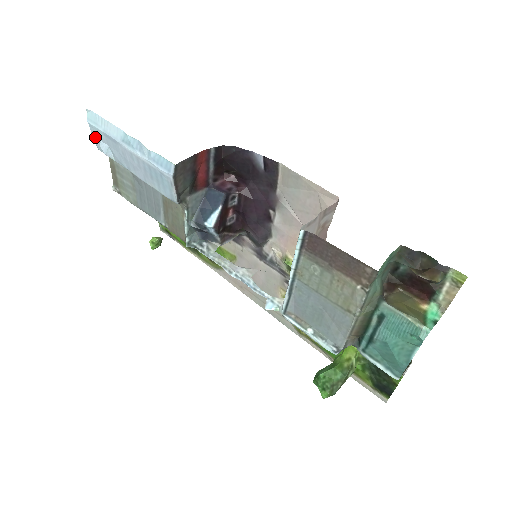
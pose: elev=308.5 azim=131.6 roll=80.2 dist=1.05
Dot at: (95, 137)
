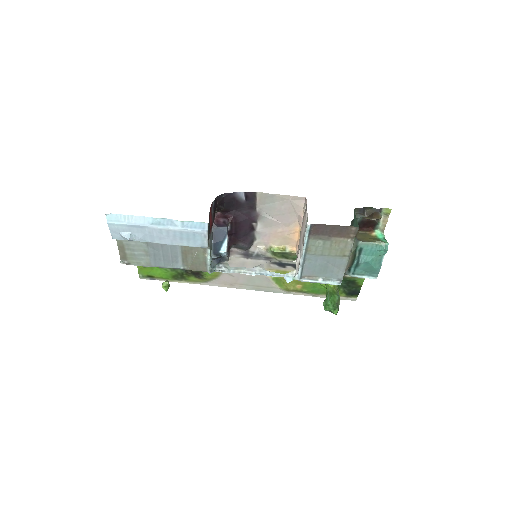
Dot at: (113, 231)
